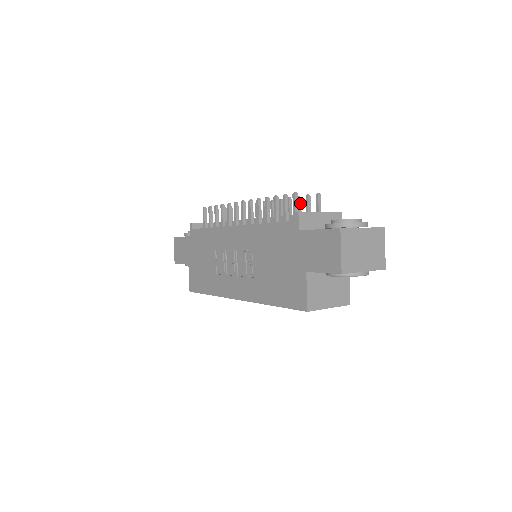
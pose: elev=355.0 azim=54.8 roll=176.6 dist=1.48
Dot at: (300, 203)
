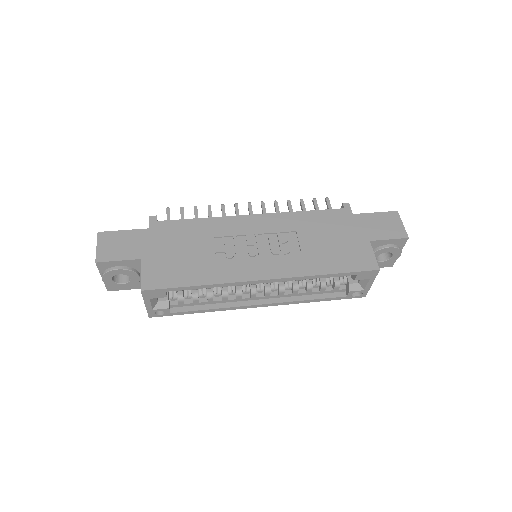
Dot at: occluded
